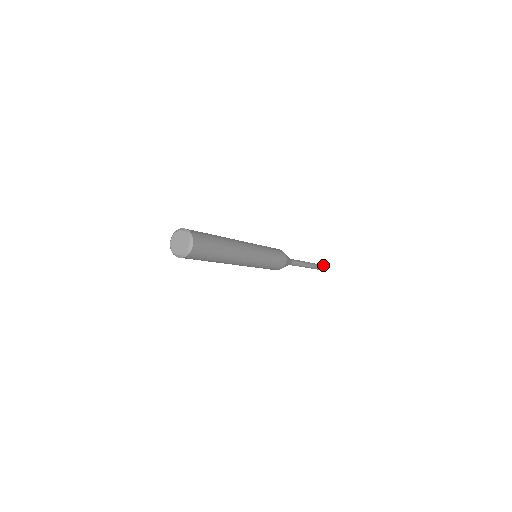
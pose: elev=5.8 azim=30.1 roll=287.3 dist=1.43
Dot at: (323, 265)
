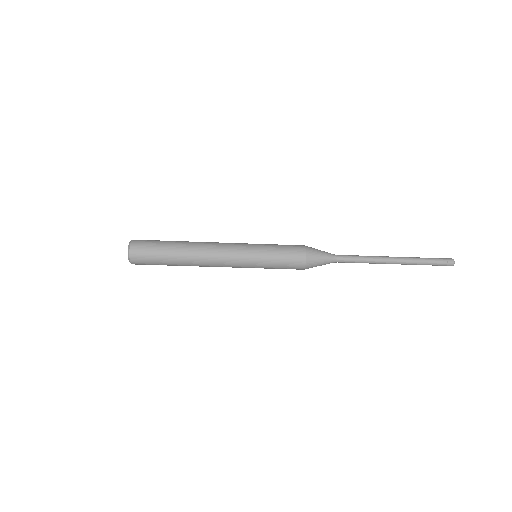
Dot at: (438, 258)
